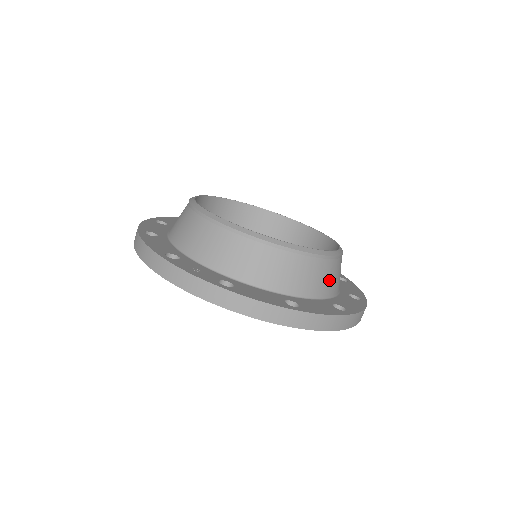
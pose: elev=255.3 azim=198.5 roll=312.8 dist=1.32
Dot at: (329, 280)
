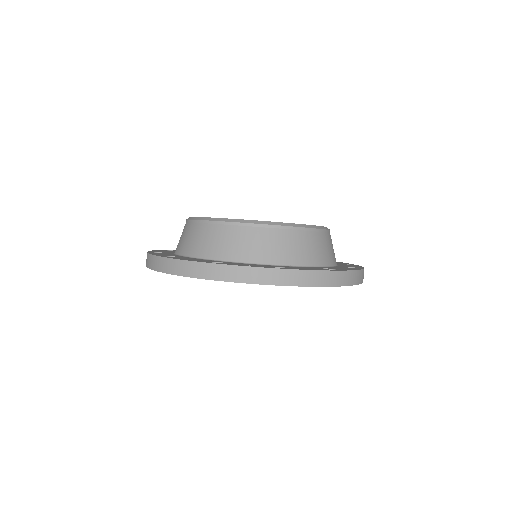
Dot at: (333, 250)
